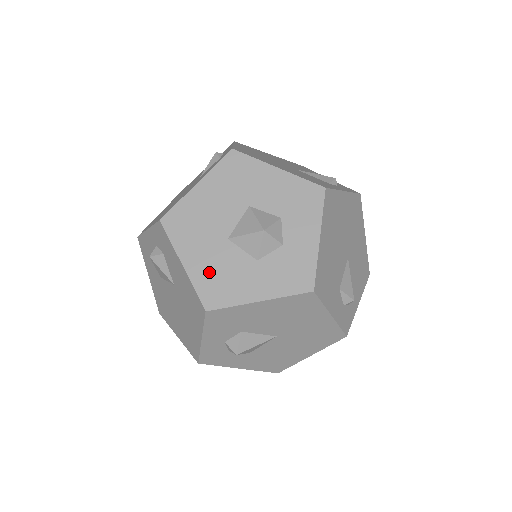
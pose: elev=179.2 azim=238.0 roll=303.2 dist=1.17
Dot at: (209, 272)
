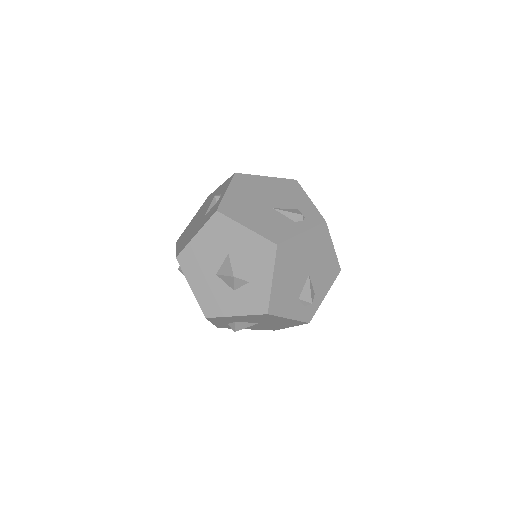
Dot at: (206, 295)
